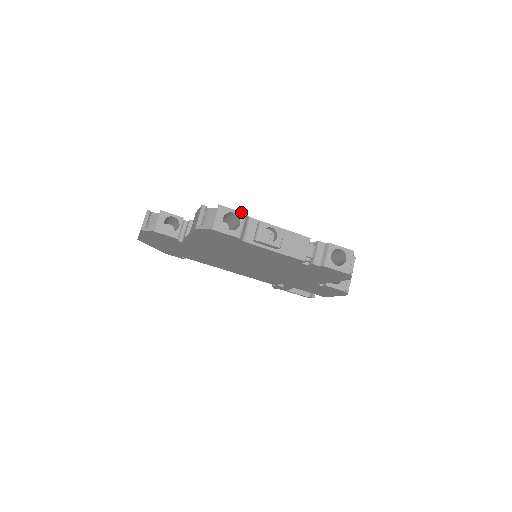
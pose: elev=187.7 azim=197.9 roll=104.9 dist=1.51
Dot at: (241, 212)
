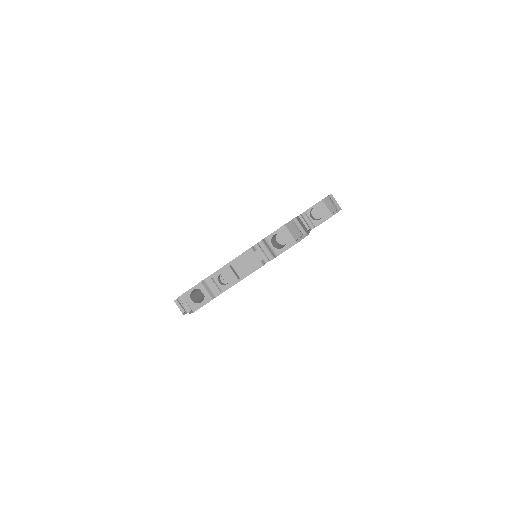
Dot at: (196, 285)
